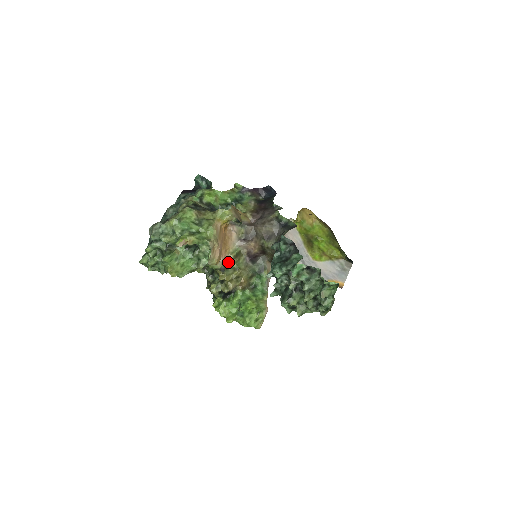
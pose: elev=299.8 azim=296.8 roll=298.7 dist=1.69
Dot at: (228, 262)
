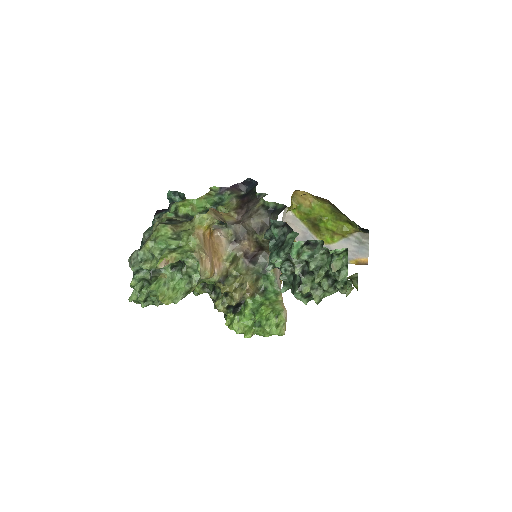
Dot at: (225, 271)
